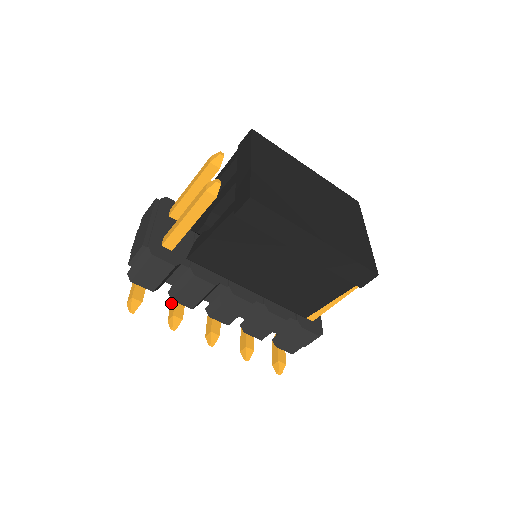
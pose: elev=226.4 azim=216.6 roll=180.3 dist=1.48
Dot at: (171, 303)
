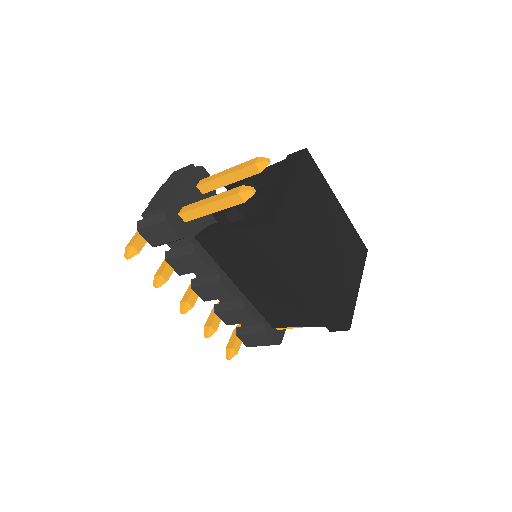
Dot at: (164, 261)
